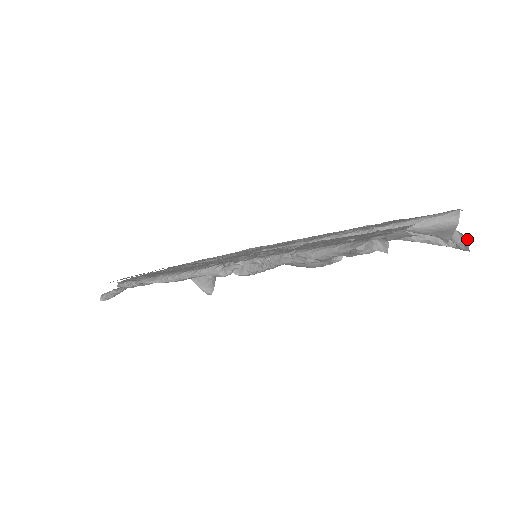
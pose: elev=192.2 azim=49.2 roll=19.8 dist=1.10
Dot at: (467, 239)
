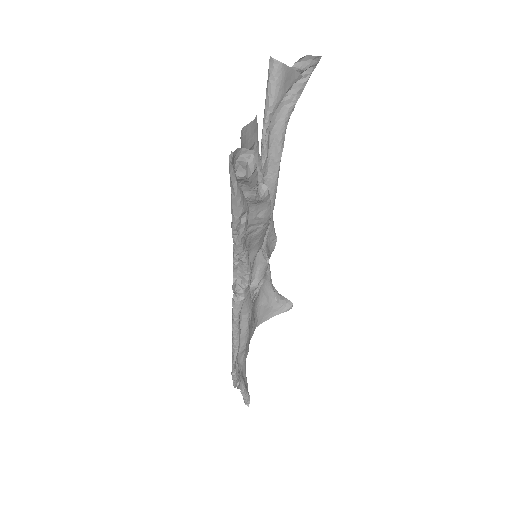
Dot at: (307, 56)
